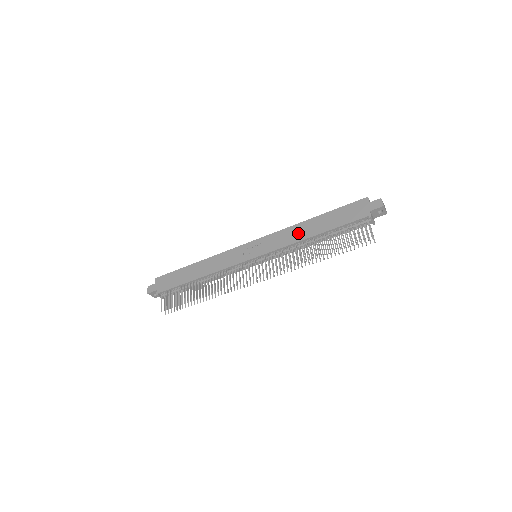
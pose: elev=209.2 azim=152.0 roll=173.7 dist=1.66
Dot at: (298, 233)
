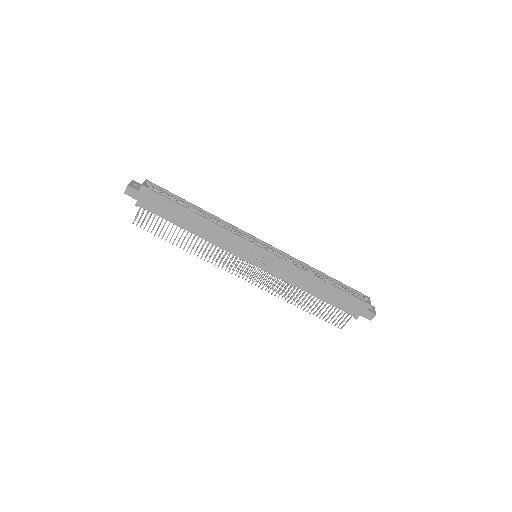
Dot at: (303, 281)
